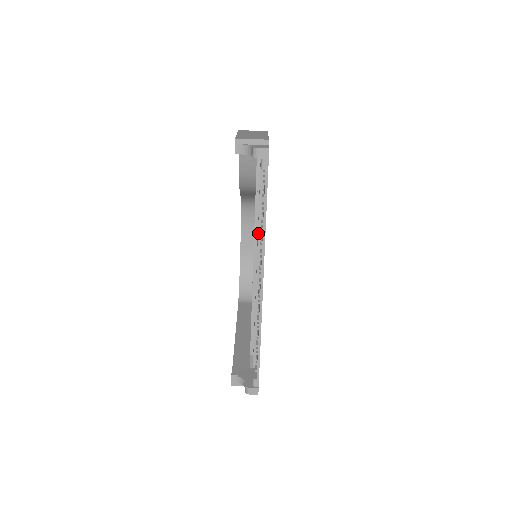
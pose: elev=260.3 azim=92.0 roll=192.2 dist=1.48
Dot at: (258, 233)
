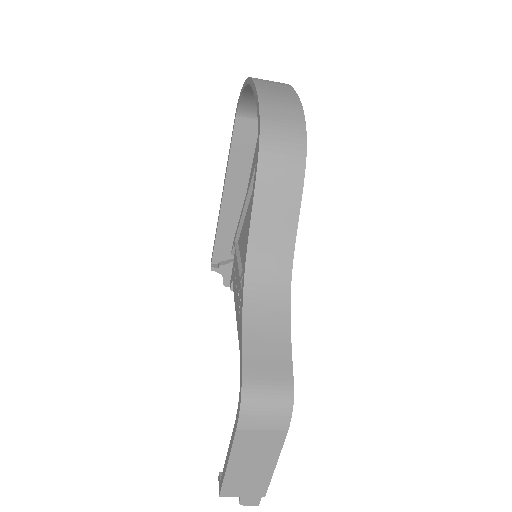
Dot at: occluded
